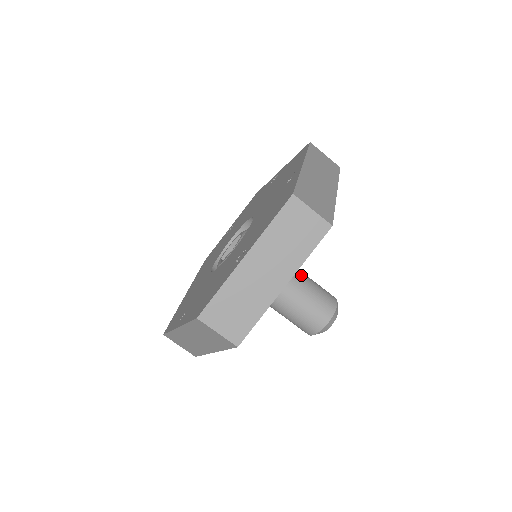
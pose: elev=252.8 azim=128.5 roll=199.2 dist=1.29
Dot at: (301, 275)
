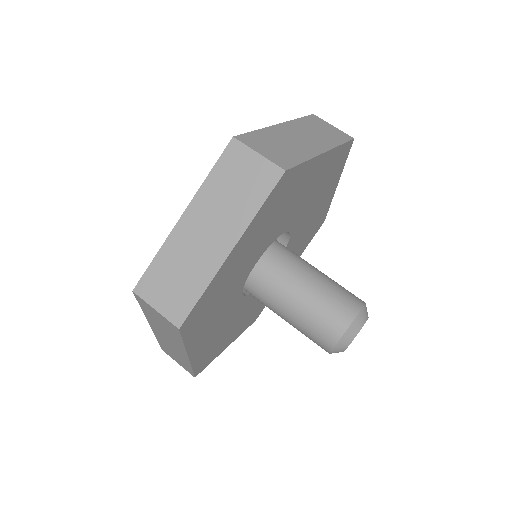
Dot at: occluded
